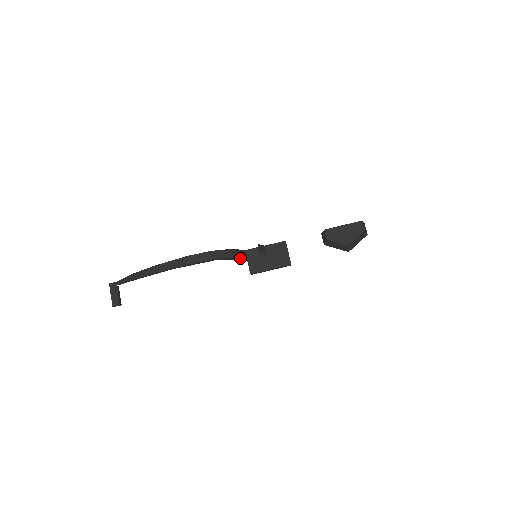
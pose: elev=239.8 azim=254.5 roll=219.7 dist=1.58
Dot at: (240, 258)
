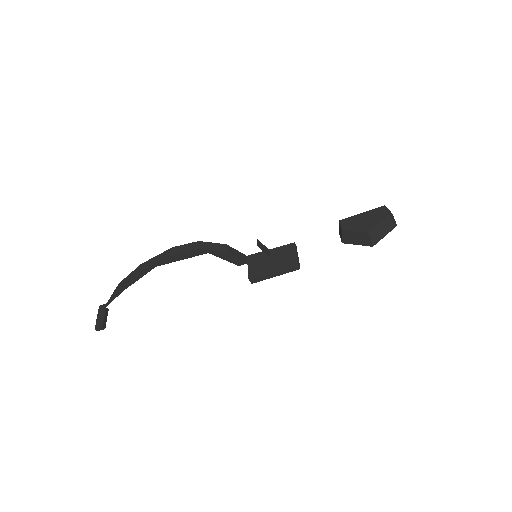
Dot at: (238, 261)
